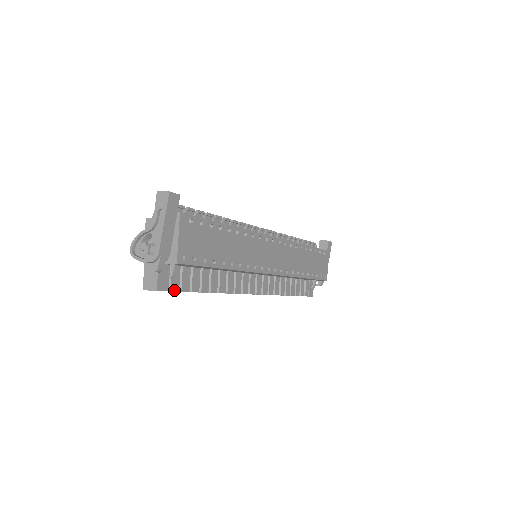
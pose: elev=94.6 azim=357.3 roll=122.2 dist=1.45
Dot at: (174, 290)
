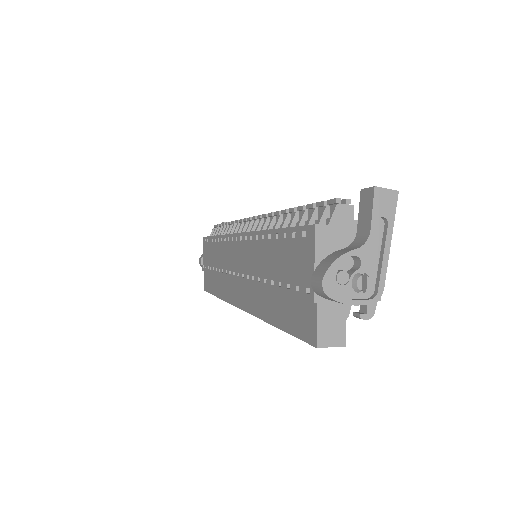
Dot at: occluded
